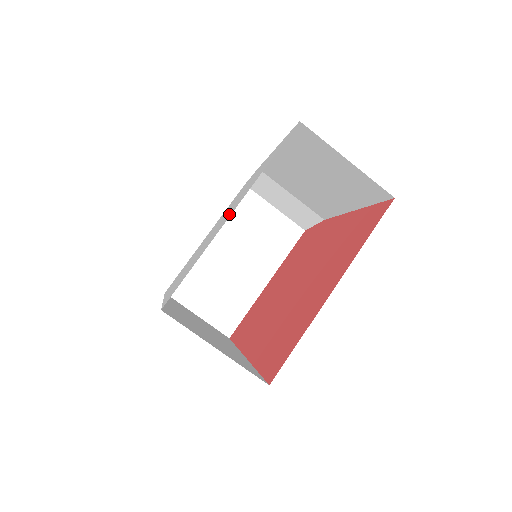
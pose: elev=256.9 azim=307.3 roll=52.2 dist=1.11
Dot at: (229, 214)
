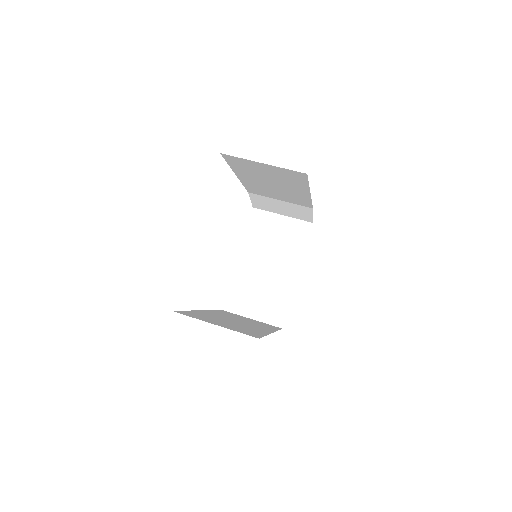
Dot at: occluded
